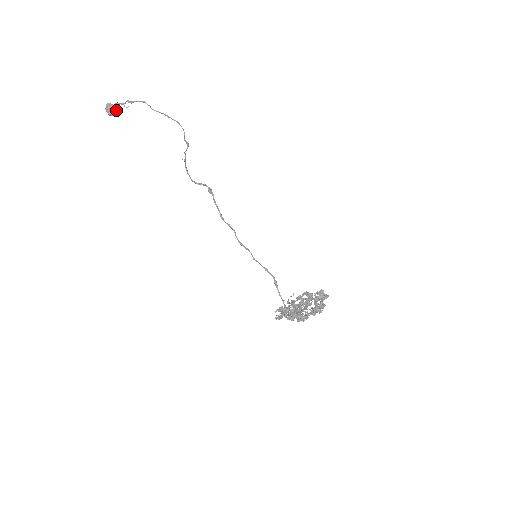
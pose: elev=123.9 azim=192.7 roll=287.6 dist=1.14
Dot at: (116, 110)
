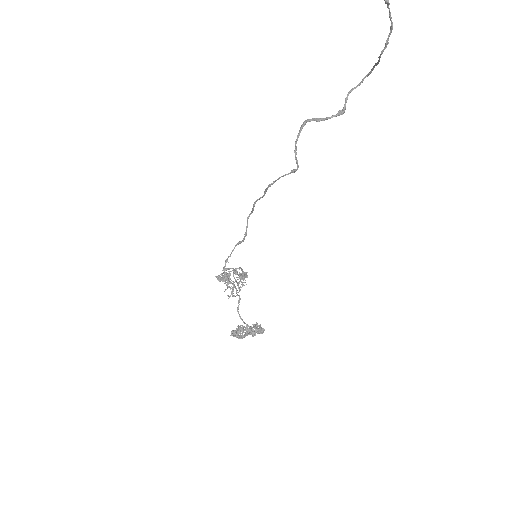
Dot at: out of frame
